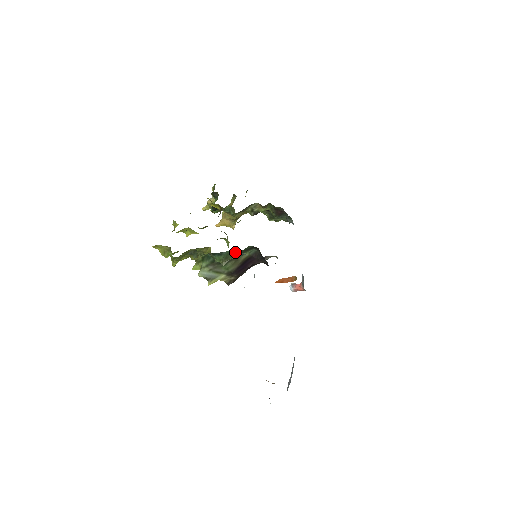
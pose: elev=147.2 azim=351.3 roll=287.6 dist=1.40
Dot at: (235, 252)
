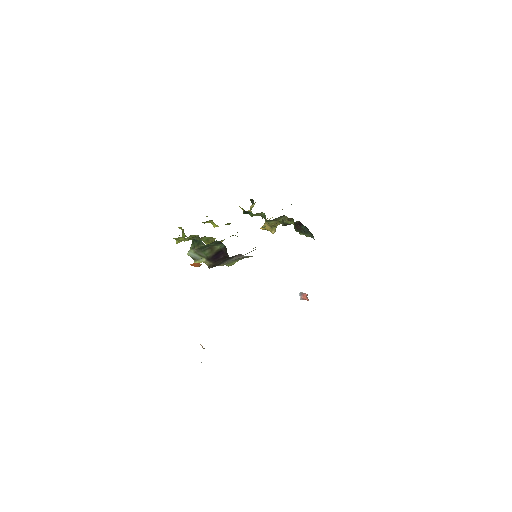
Dot at: occluded
